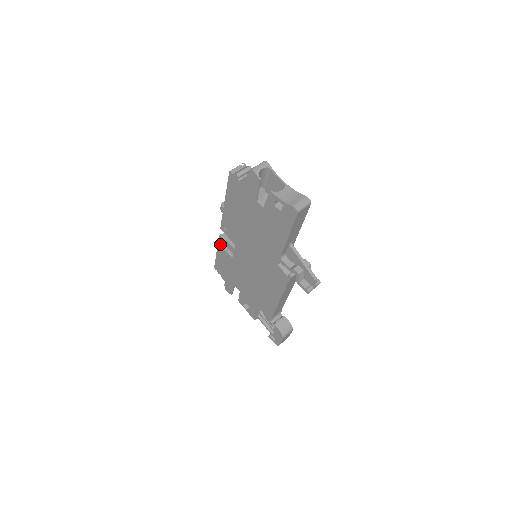
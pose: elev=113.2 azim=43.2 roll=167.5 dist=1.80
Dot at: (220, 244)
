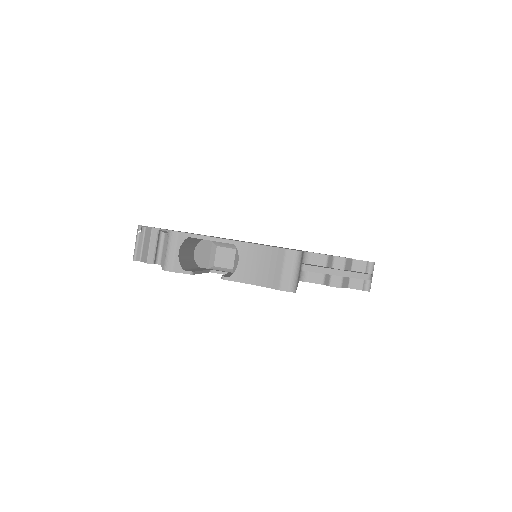
Dot at: occluded
